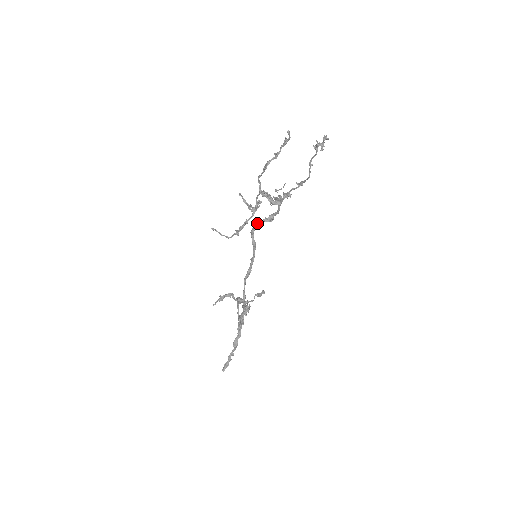
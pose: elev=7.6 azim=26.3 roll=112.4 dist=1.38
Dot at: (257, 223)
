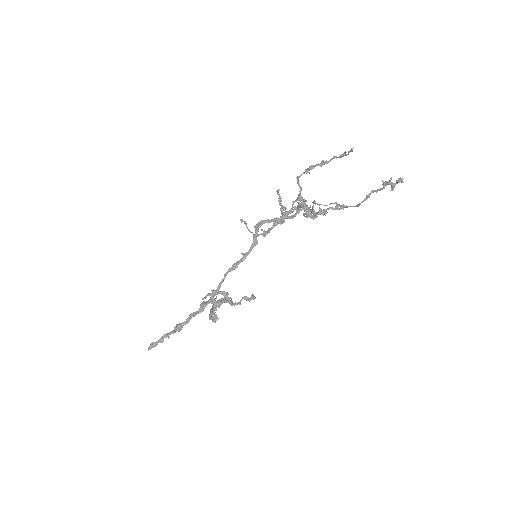
Dot at: (266, 220)
